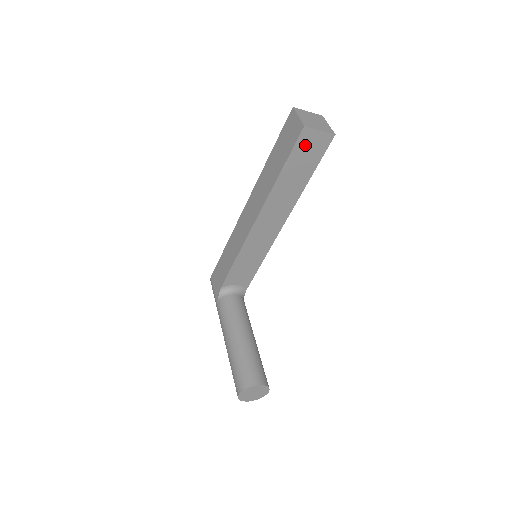
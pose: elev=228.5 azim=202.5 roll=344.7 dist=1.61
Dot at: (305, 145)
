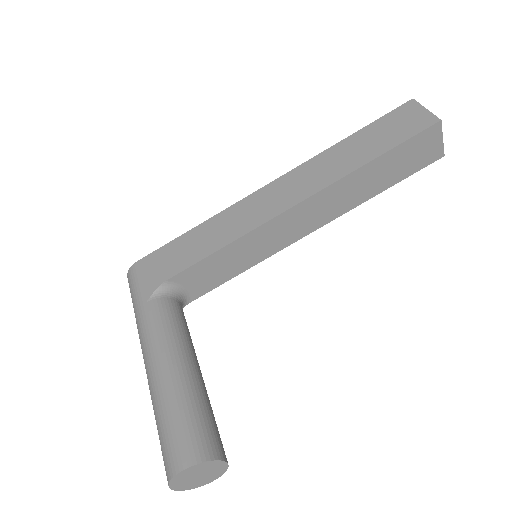
Dot at: (420, 144)
